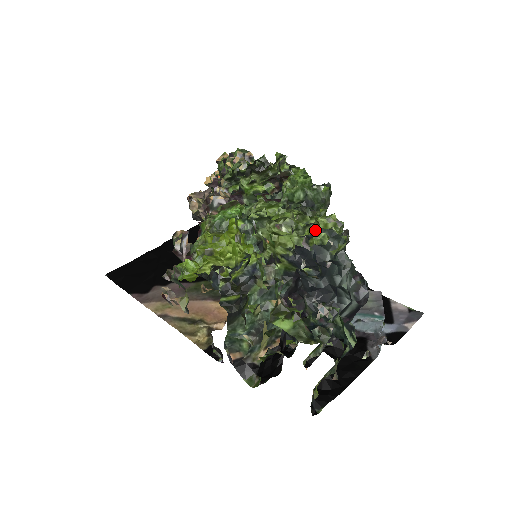
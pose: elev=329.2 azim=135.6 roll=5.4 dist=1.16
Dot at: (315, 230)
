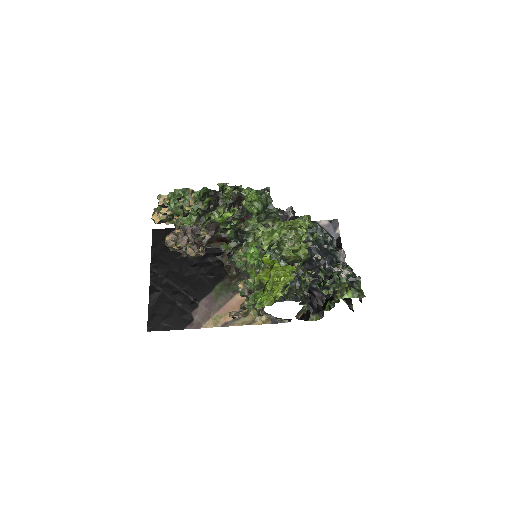
Dot at: (307, 233)
